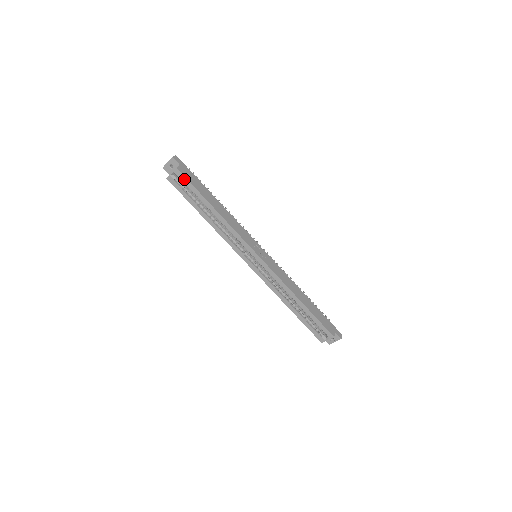
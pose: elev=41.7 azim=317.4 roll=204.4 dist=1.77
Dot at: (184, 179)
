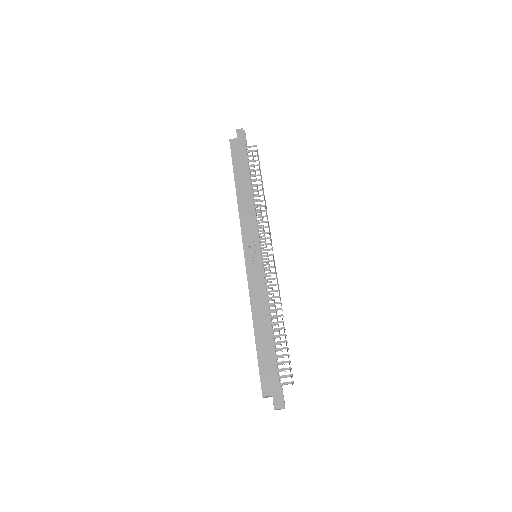
Dot at: (231, 152)
